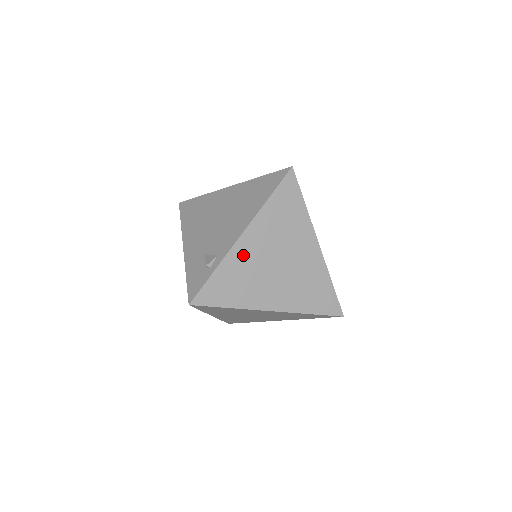
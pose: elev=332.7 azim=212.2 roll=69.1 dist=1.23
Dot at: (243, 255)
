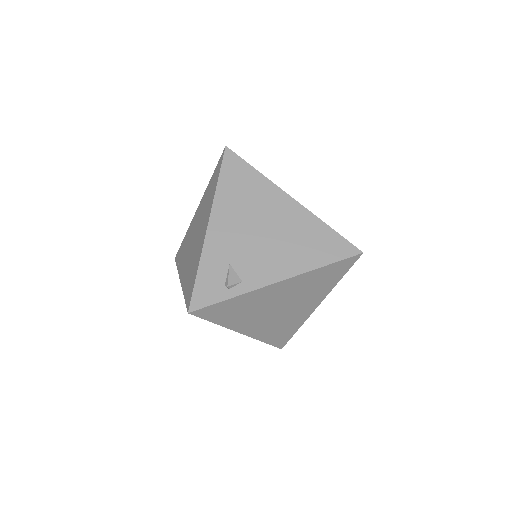
Dot at: (263, 295)
